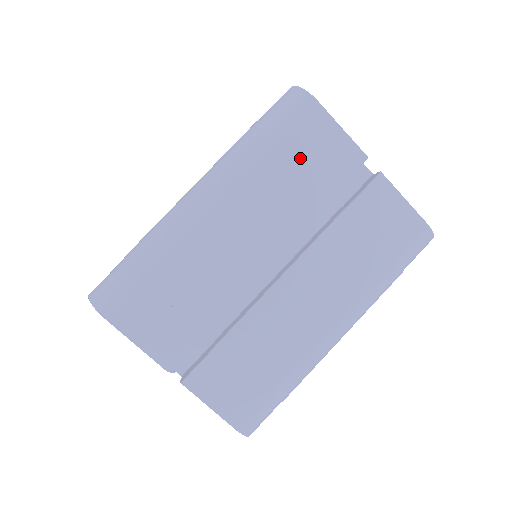
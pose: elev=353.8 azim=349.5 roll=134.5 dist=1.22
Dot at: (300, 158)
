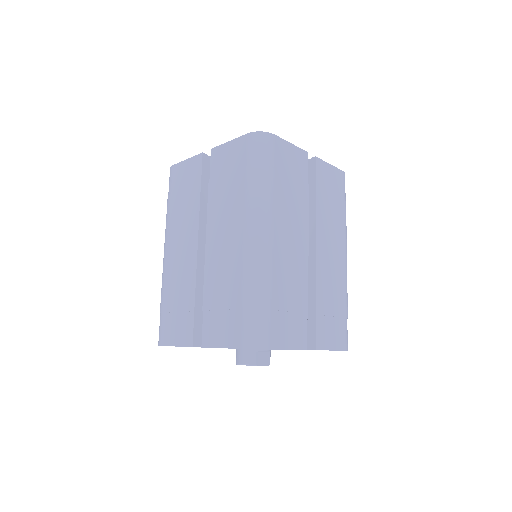
Dot at: (287, 175)
